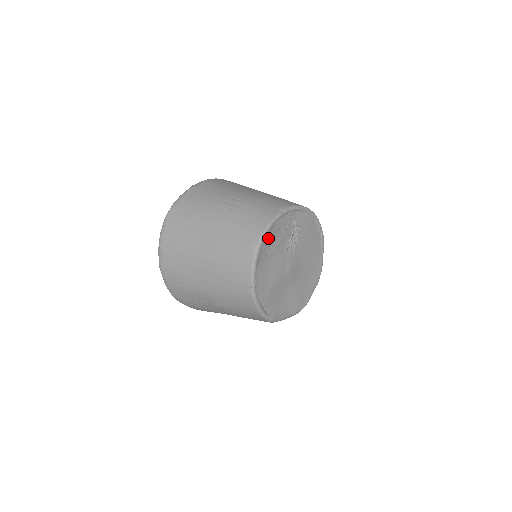
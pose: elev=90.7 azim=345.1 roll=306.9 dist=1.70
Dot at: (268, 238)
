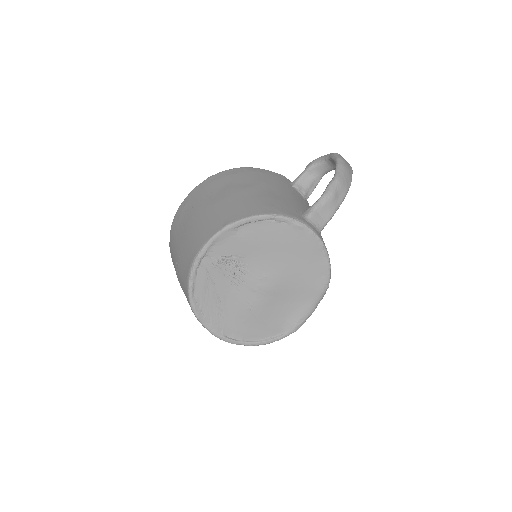
Dot at: (205, 310)
